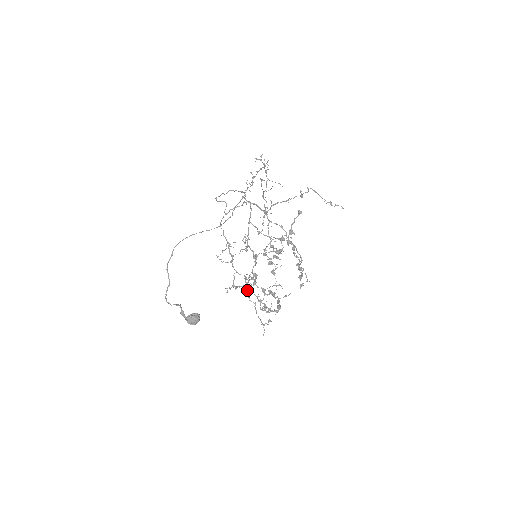
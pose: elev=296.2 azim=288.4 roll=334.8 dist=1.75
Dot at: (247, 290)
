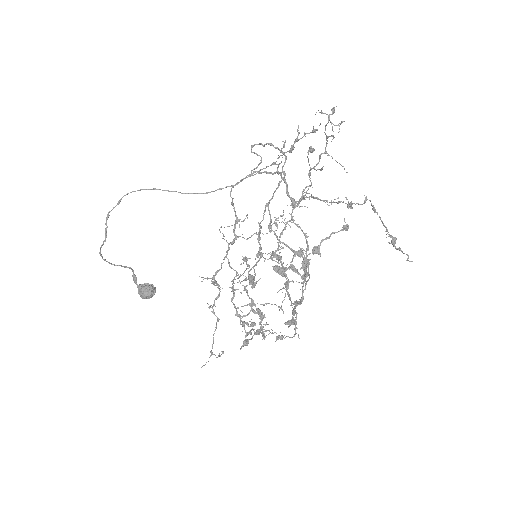
Dot at: (218, 296)
